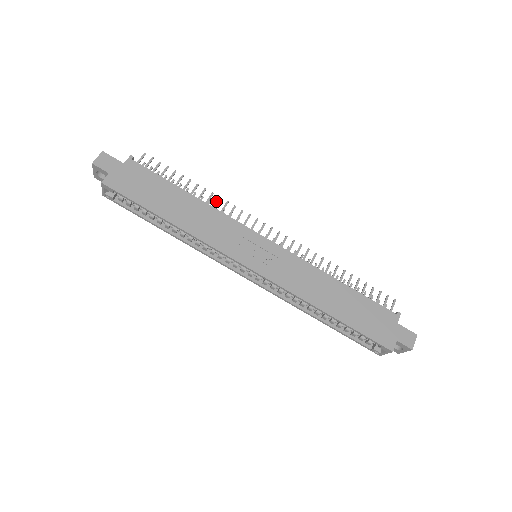
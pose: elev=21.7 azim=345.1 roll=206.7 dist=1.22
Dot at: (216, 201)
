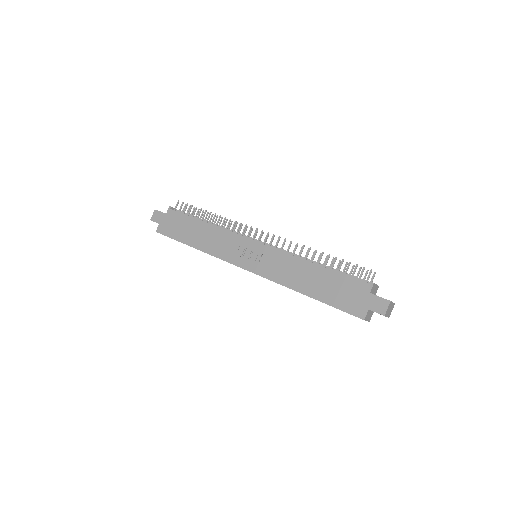
Dot at: (223, 222)
